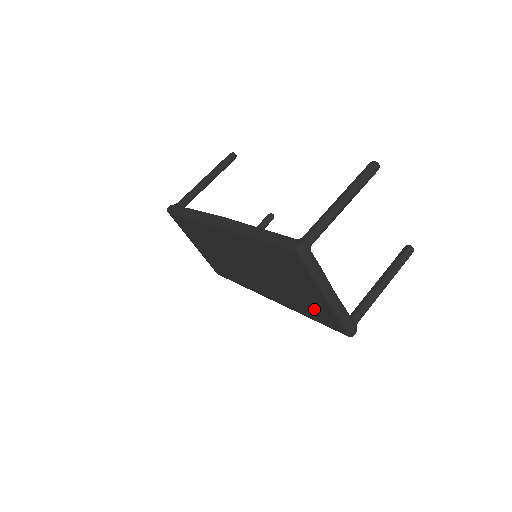
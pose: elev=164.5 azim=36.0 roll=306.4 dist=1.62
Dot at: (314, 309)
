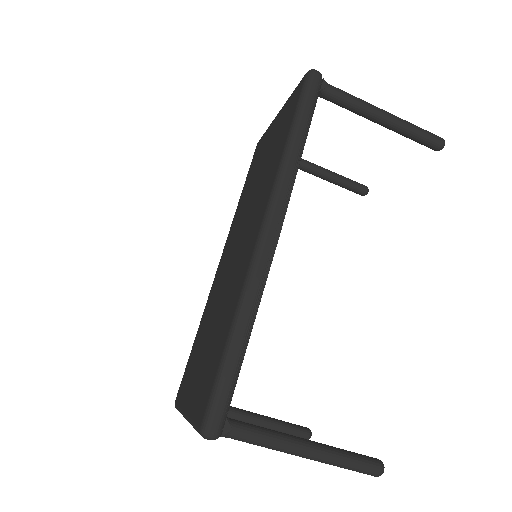
Dot at: (192, 365)
